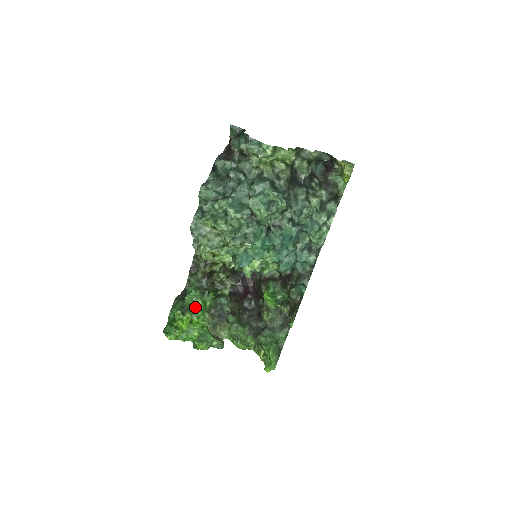
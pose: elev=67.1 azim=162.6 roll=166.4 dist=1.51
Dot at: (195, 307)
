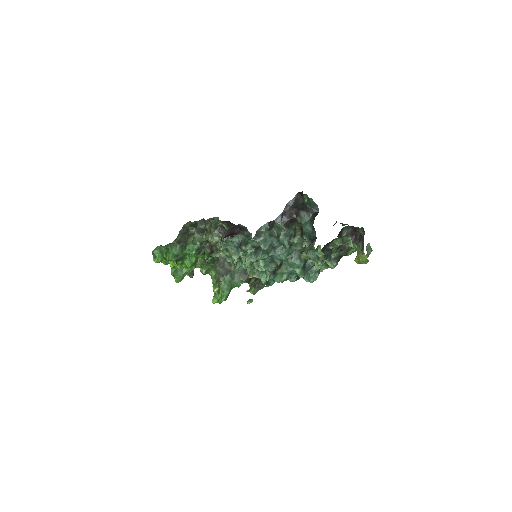
Dot at: (188, 259)
